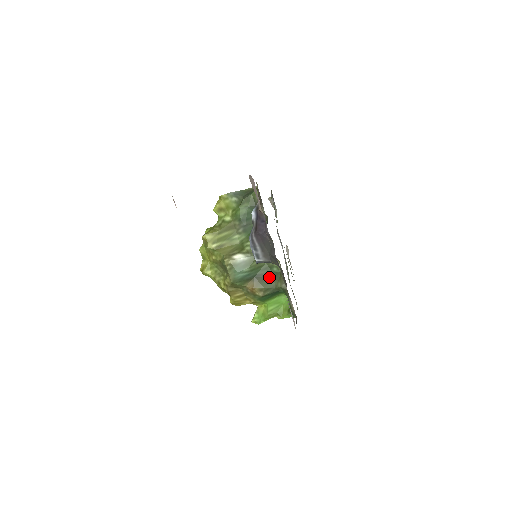
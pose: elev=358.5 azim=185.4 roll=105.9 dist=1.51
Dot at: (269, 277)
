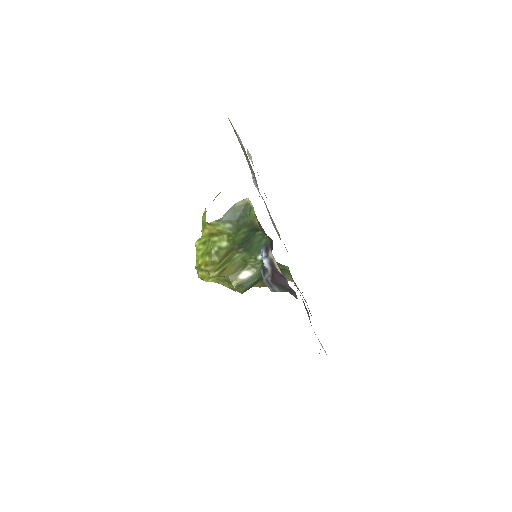
Dot at: occluded
